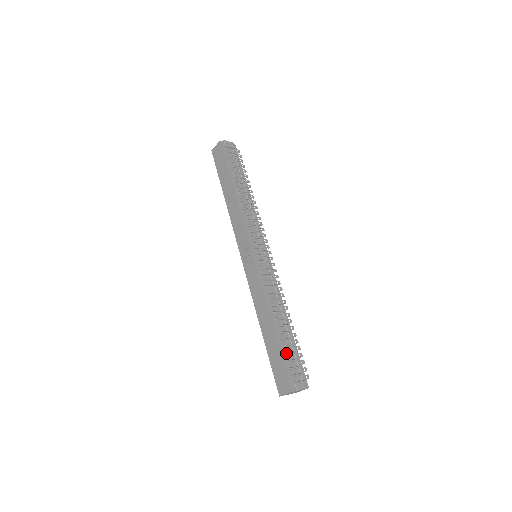
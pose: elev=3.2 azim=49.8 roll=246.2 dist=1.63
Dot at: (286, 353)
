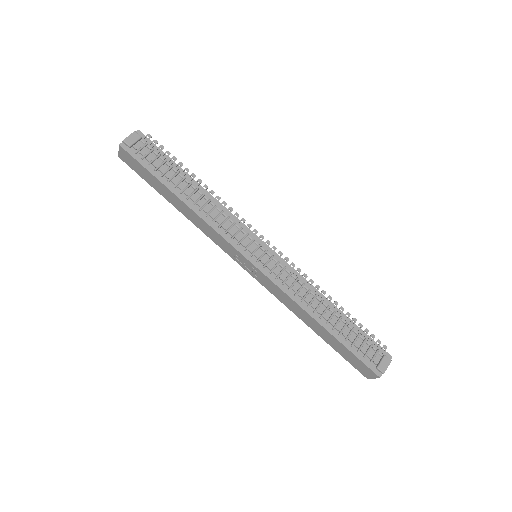
Dot at: (352, 345)
